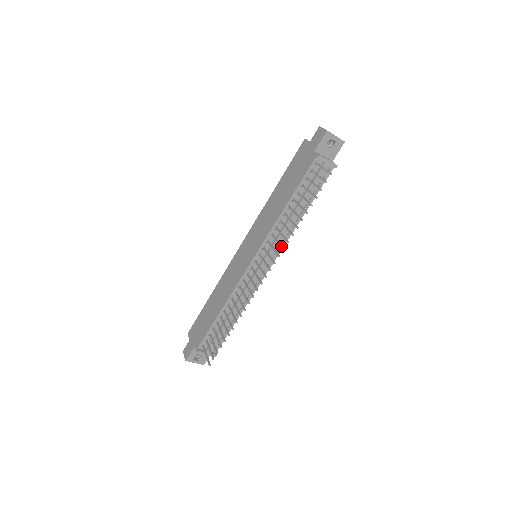
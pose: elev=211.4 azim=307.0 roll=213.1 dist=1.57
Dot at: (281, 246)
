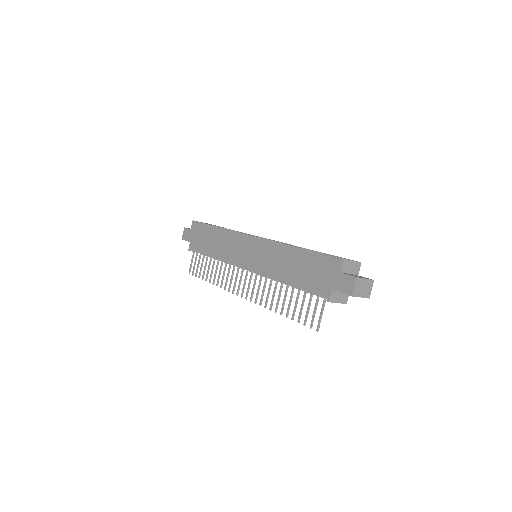
Dot at: (261, 301)
